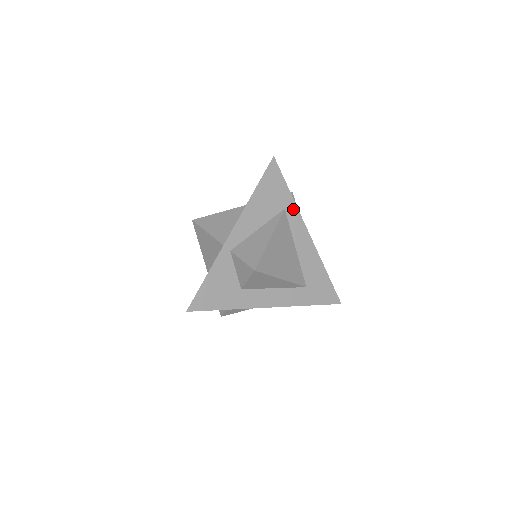
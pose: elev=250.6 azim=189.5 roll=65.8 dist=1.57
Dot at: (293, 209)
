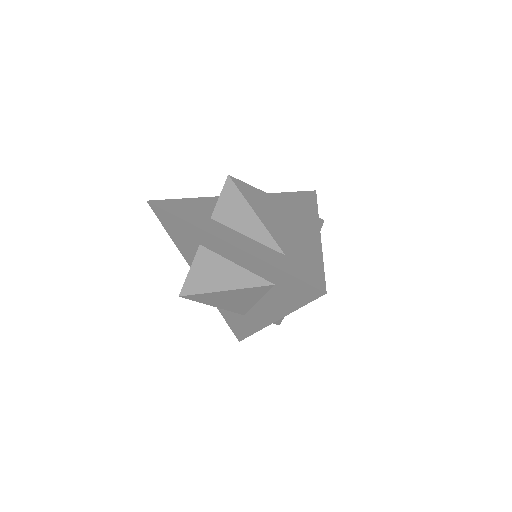
Dot at: (313, 215)
